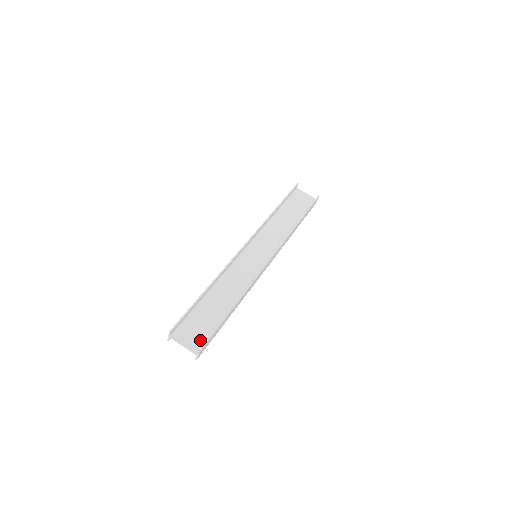
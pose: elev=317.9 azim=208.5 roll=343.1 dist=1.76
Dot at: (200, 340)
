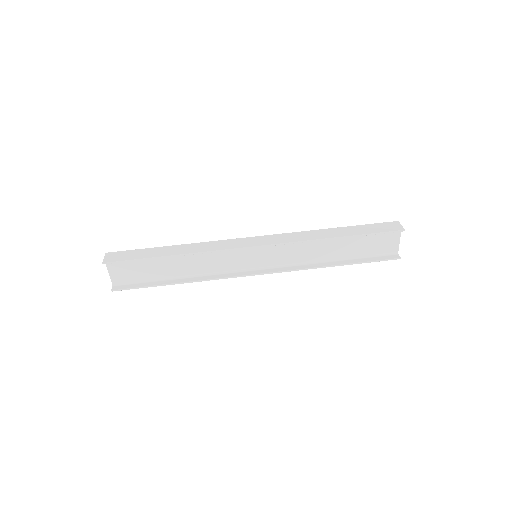
Dot at: (126, 279)
